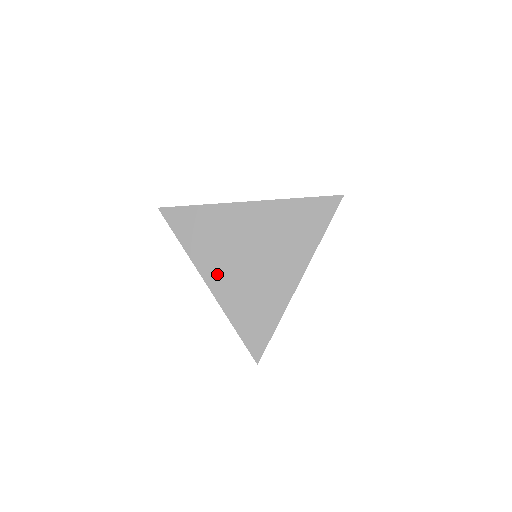
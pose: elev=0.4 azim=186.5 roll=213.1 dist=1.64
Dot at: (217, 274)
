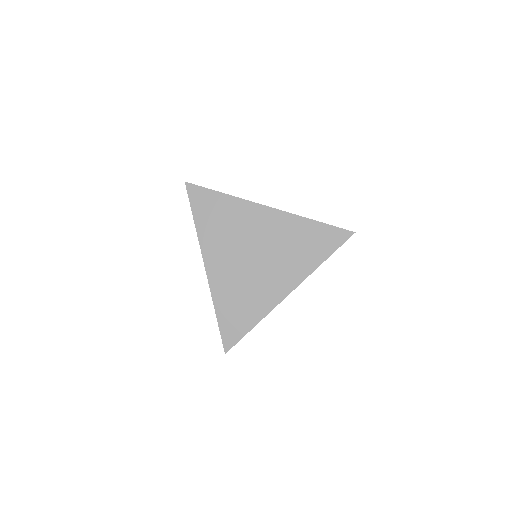
Dot at: (218, 261)
